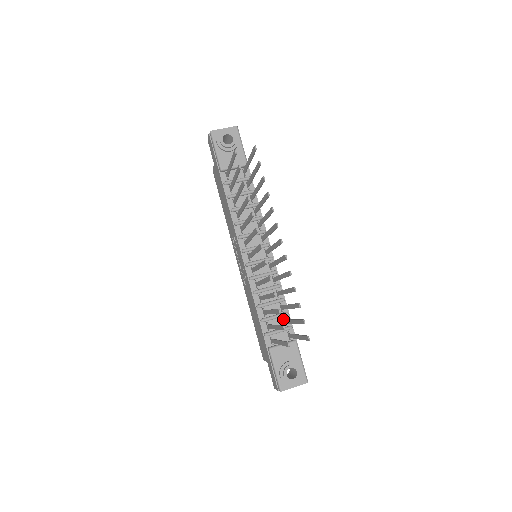
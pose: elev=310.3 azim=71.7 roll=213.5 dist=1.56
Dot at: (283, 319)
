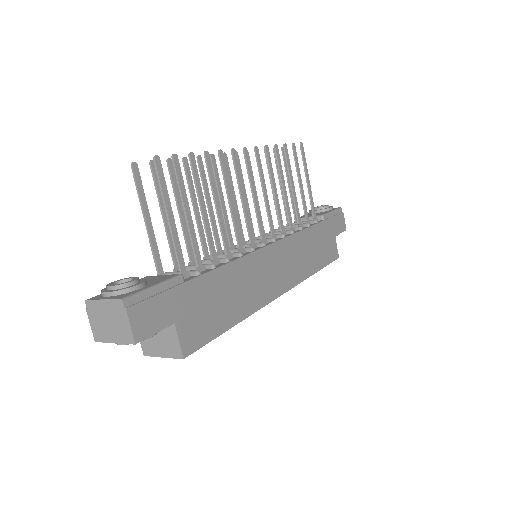
Dot at: (203, 271)
